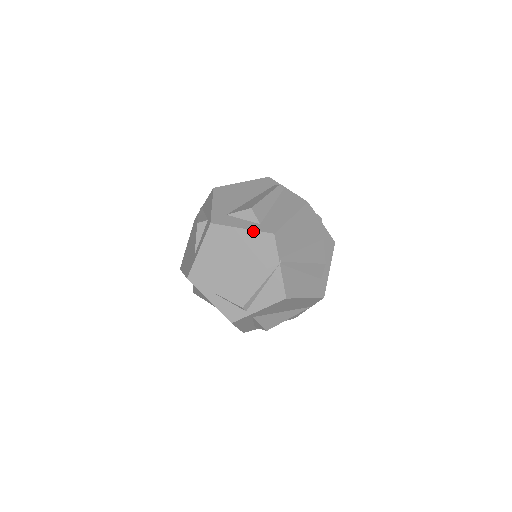
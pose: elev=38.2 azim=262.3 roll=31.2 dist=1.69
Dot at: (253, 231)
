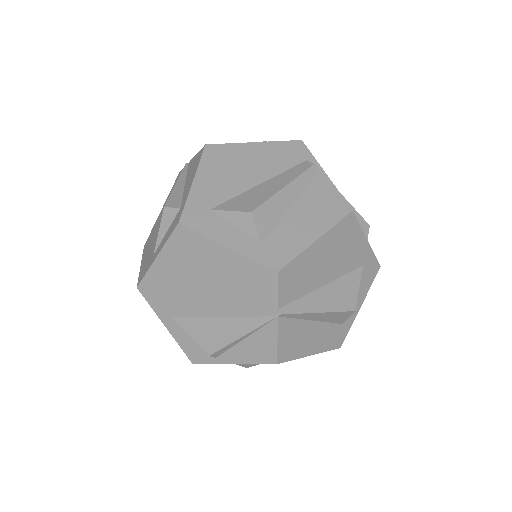
Dot at: (244, 256)
